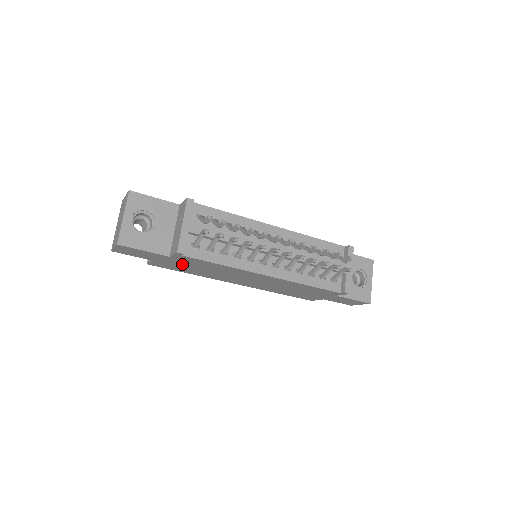
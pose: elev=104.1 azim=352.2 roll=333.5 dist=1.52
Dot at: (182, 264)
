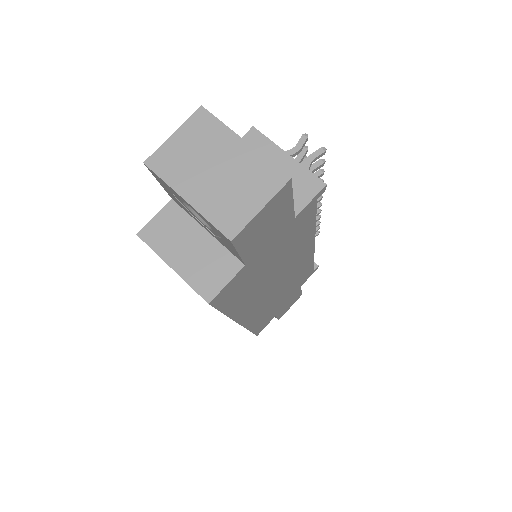
Dot at: (269, 257)
